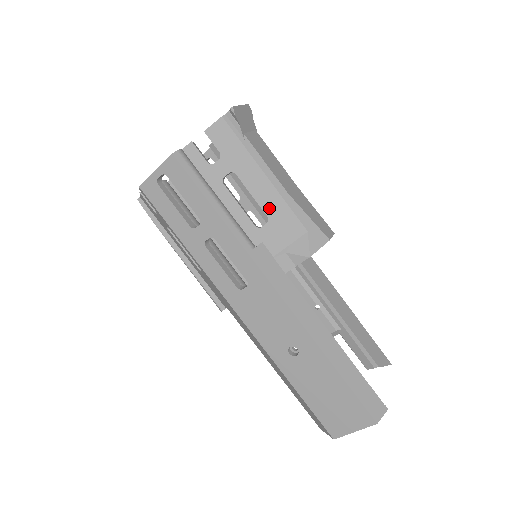
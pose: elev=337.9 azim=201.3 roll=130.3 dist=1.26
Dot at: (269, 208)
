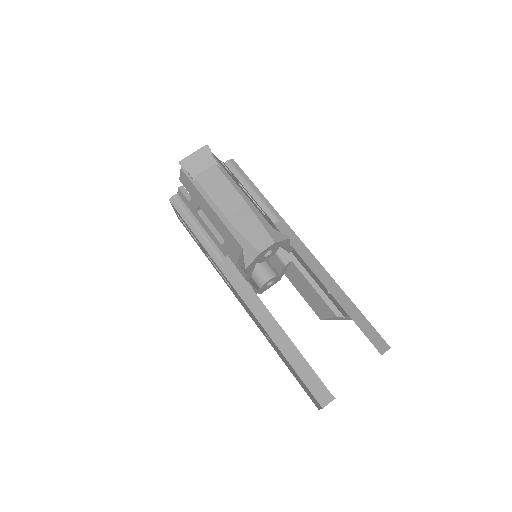
Dot at: (221, 231)
